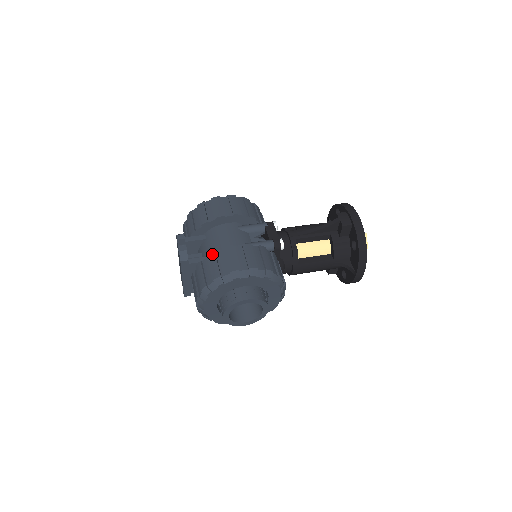
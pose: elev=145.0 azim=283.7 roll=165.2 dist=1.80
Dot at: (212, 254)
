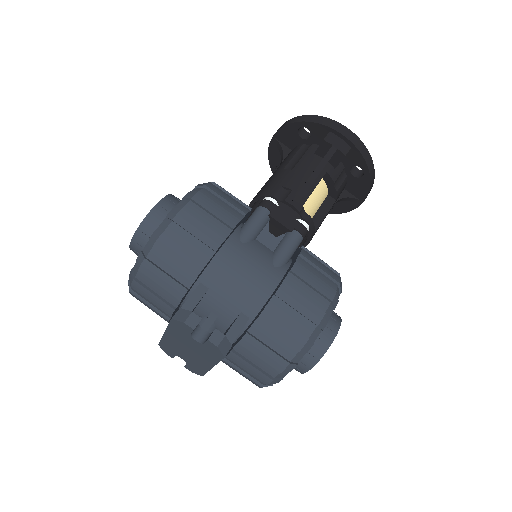
Dot at: (265, 315)
